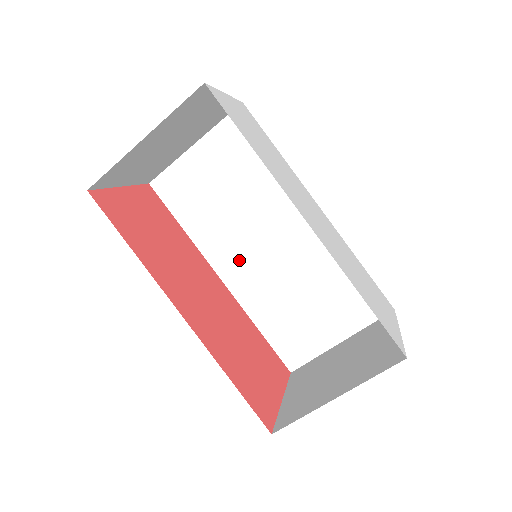
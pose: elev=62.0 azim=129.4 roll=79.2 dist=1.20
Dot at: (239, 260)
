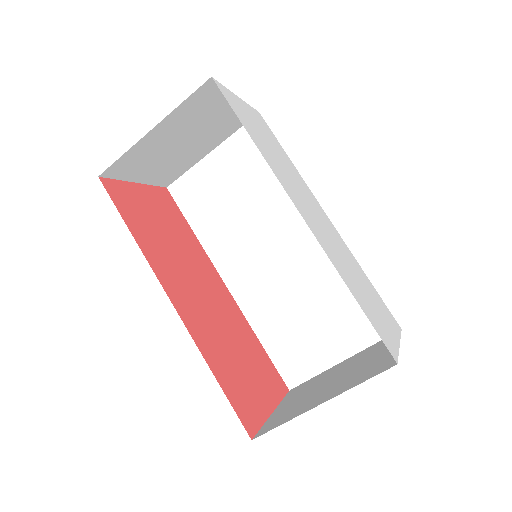
Dot at: (245, 267)
